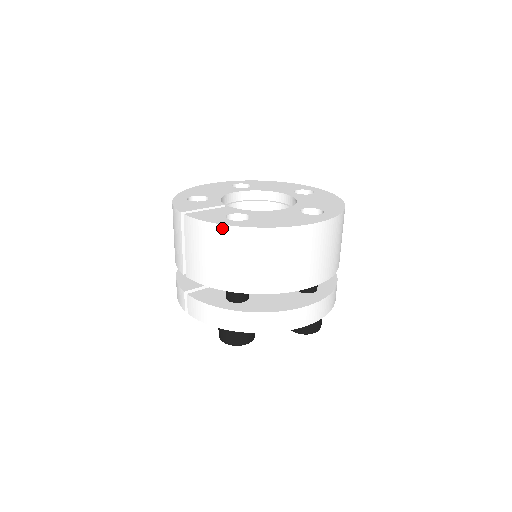
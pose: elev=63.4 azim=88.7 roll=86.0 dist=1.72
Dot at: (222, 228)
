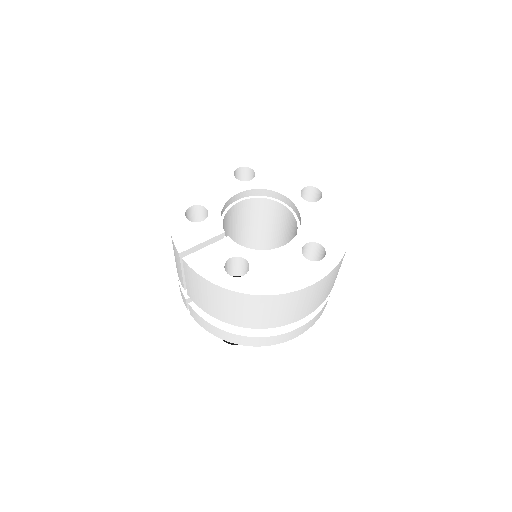
Dot at: (220, 289)
